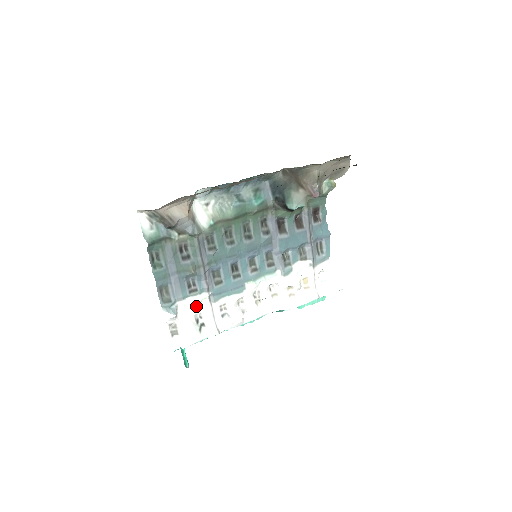
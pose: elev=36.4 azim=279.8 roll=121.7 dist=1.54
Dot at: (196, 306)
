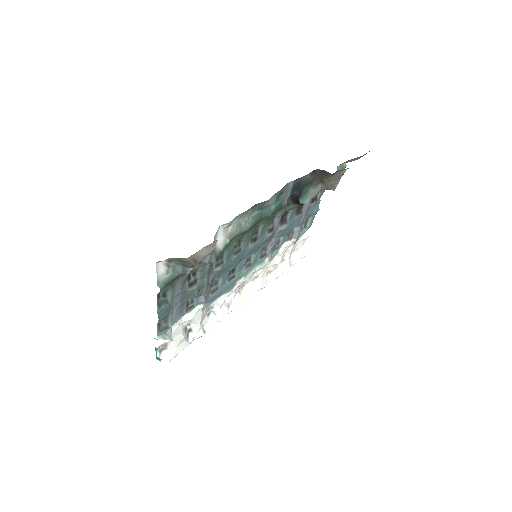
Dot at: (189, 320)
